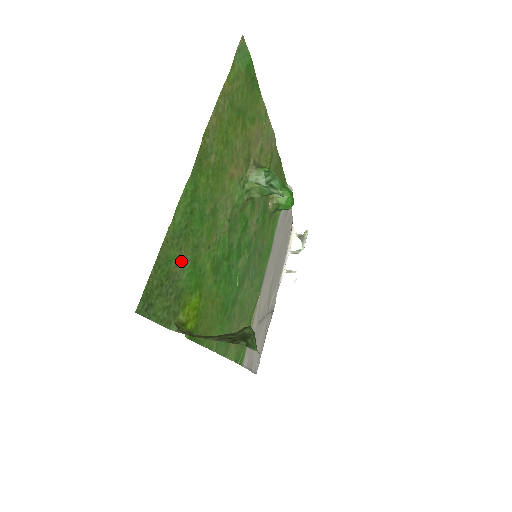
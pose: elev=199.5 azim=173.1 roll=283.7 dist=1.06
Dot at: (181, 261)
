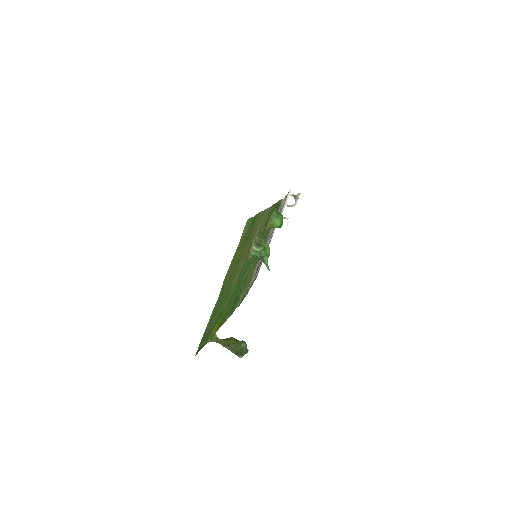
Dot at: (213, 322)
